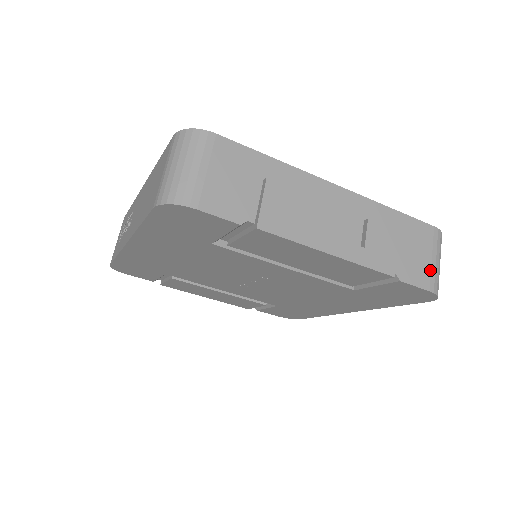
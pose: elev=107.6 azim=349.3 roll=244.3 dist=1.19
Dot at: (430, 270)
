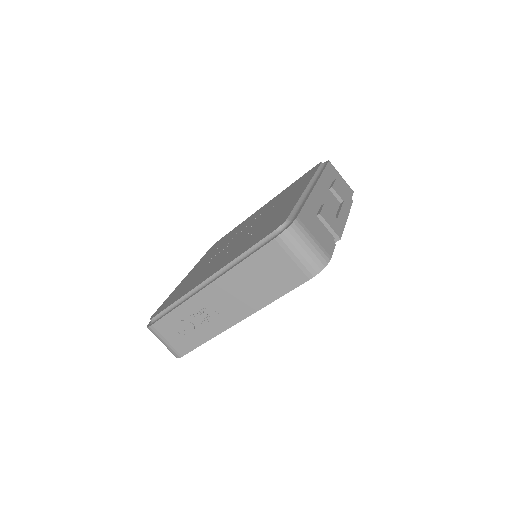
Dot at: (346, 183)
